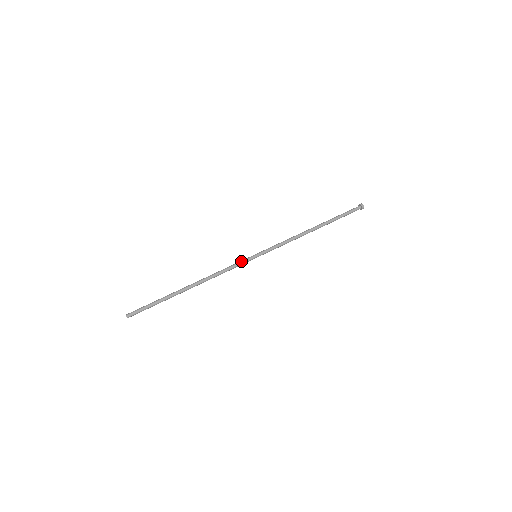
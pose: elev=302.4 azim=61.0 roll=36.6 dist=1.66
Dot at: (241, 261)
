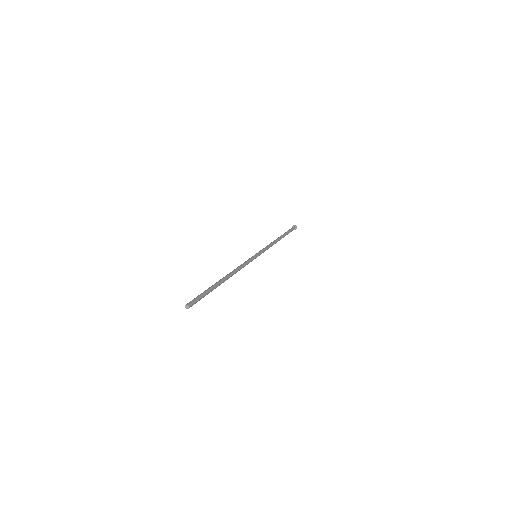
Dot at: (249, 258)
